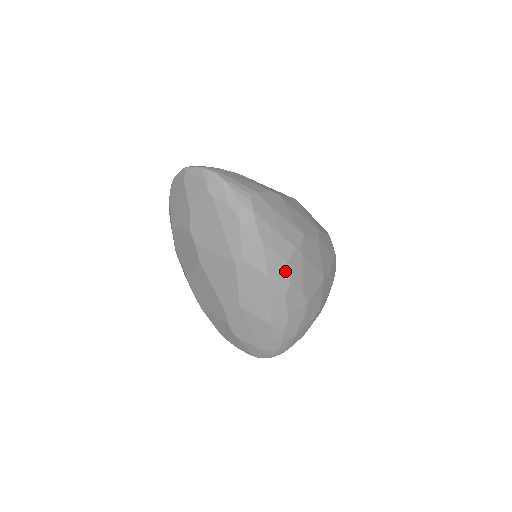
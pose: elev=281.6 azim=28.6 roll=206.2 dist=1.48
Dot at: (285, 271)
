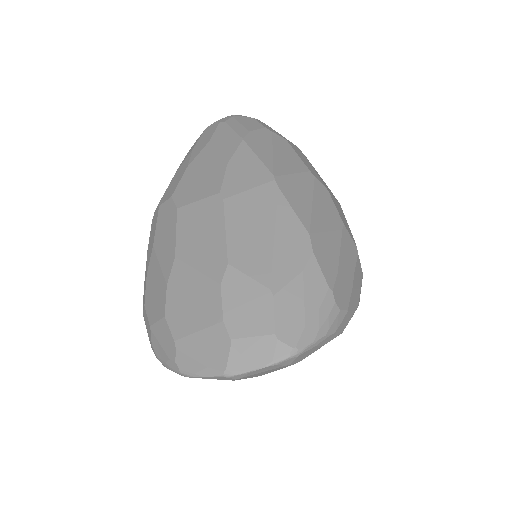
Dot at: occluded
